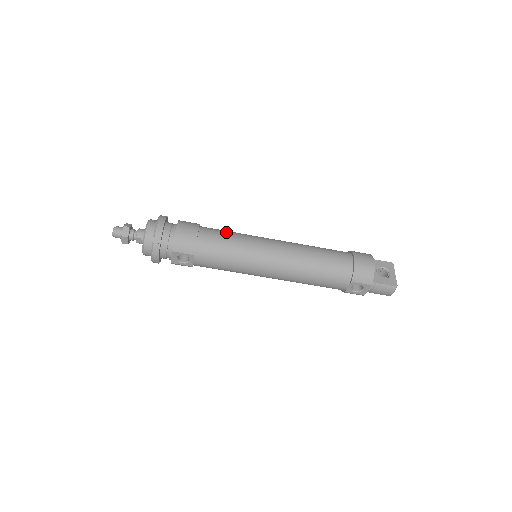
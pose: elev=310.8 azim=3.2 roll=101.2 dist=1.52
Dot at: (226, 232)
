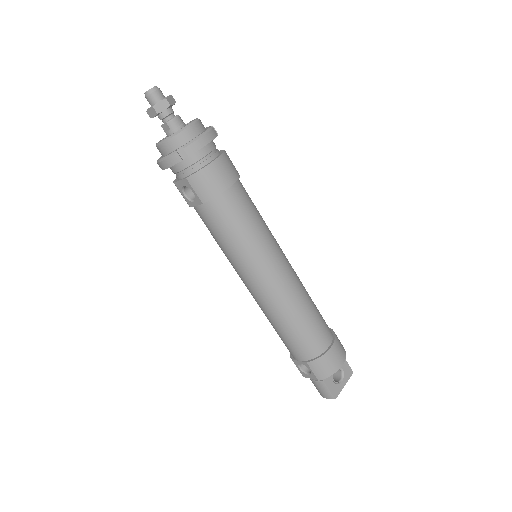
Dot at: (255, 211)
